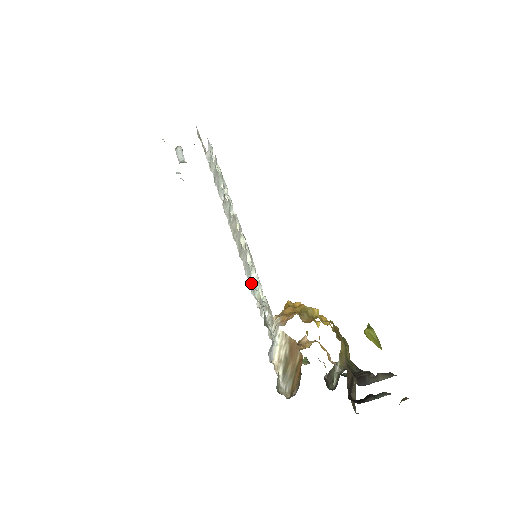
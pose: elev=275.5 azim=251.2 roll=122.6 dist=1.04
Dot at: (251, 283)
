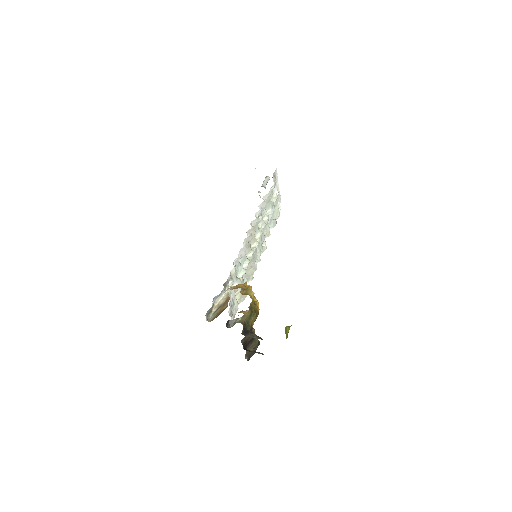
Dot at: (237, 265)
